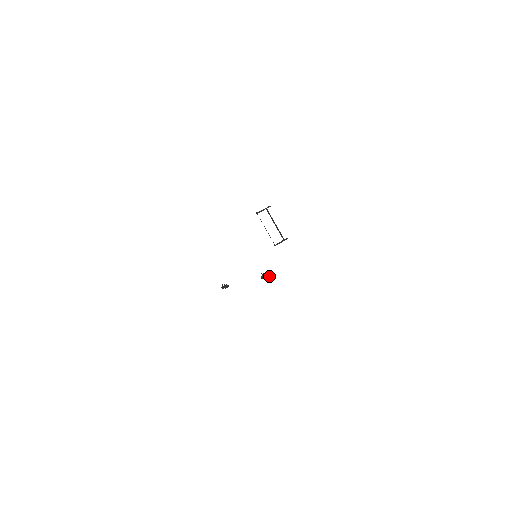
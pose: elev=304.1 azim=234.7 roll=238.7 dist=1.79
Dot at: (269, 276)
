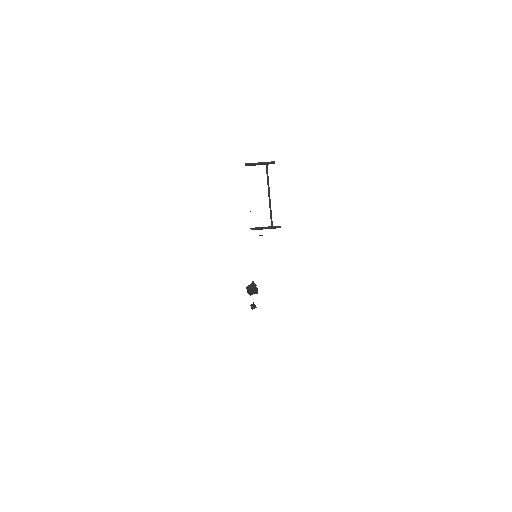
Dot at: (248, 289)
